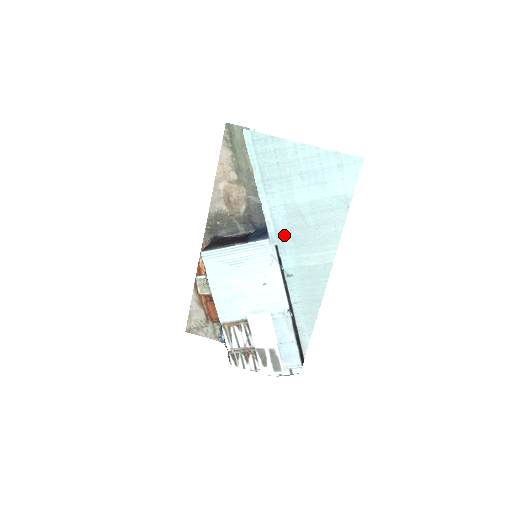
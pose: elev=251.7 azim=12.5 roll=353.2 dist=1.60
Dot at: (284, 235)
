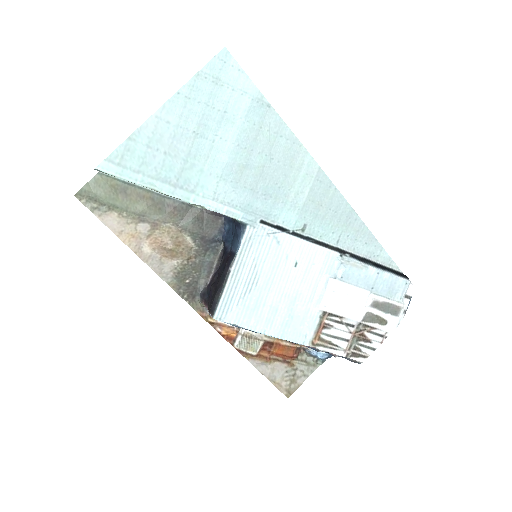
Dot at: (254, 204)
